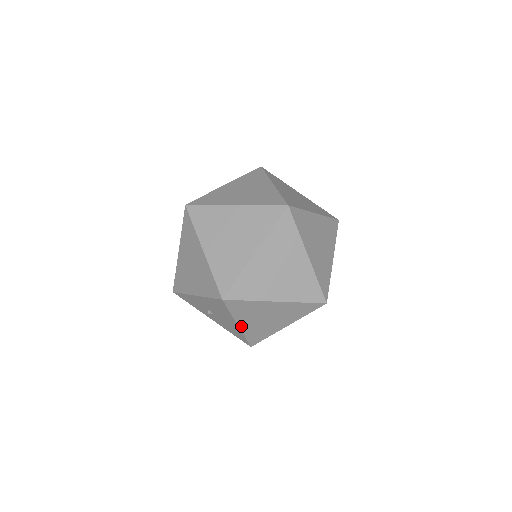
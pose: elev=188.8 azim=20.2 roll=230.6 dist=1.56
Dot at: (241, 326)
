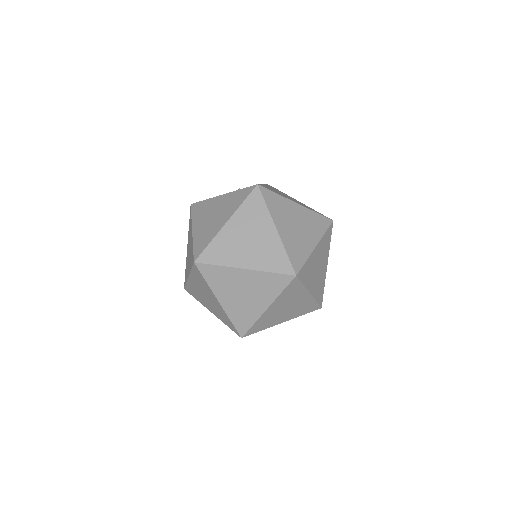
Dot at: (285, 320)
